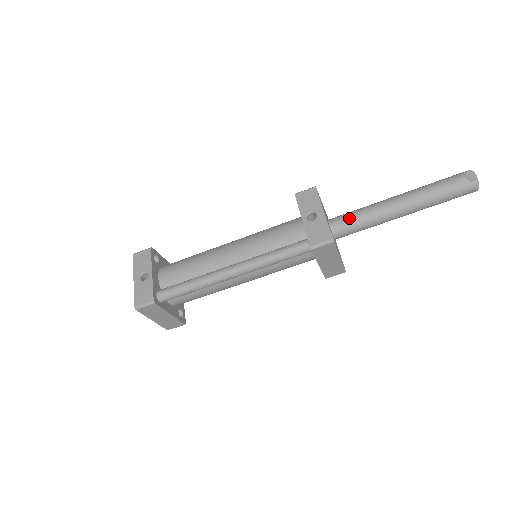
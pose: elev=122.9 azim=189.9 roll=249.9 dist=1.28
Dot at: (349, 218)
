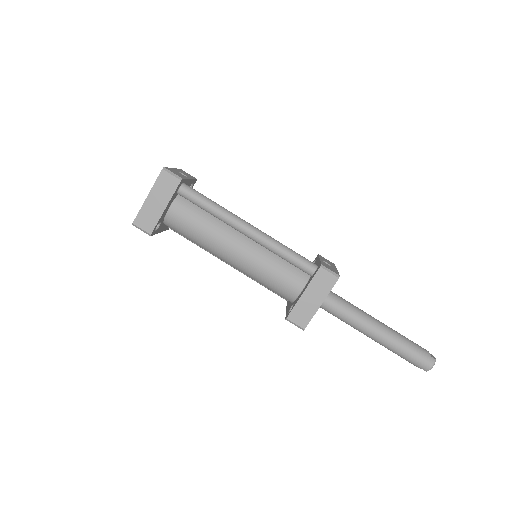
Dot at: (341, 297)
